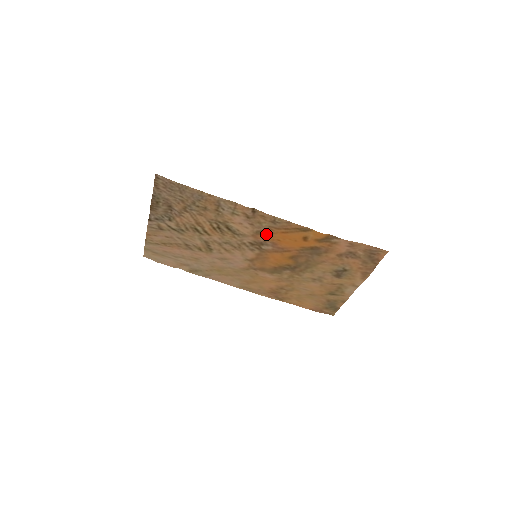
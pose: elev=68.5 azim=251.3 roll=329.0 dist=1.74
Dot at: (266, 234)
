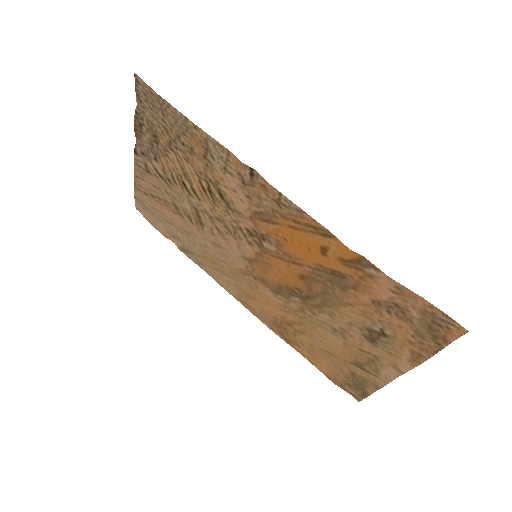
Dot at: (268, 221)
